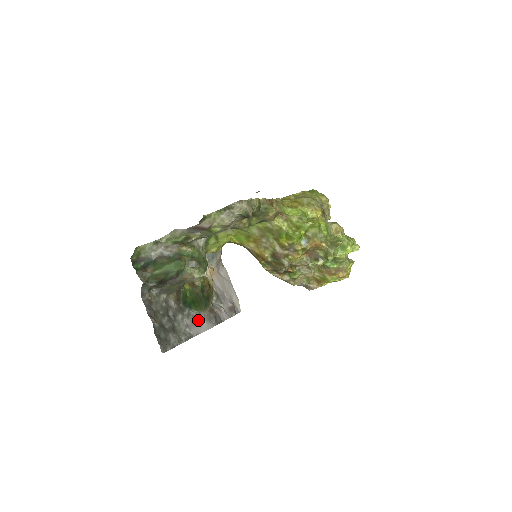
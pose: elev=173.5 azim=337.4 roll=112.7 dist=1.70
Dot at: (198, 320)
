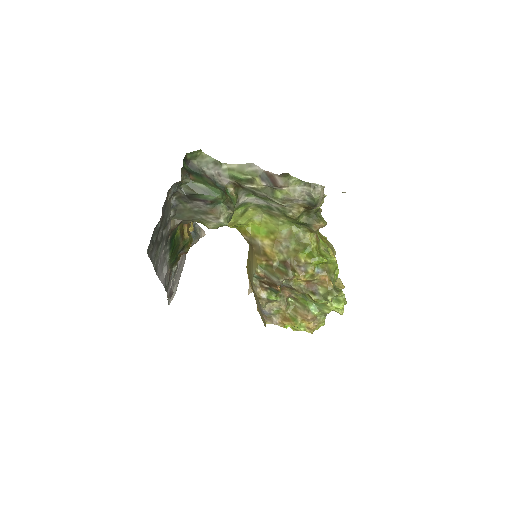
Dot at: (164, 266)
